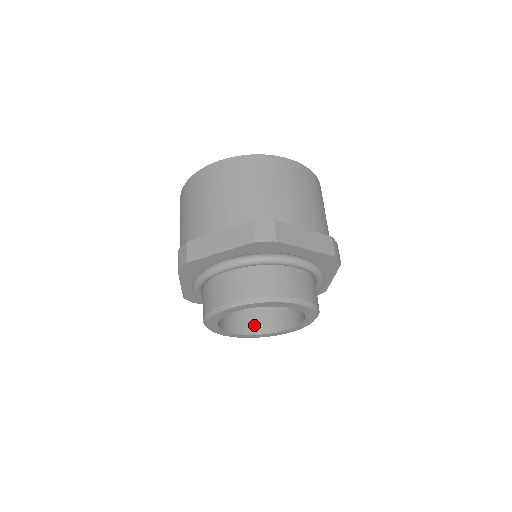
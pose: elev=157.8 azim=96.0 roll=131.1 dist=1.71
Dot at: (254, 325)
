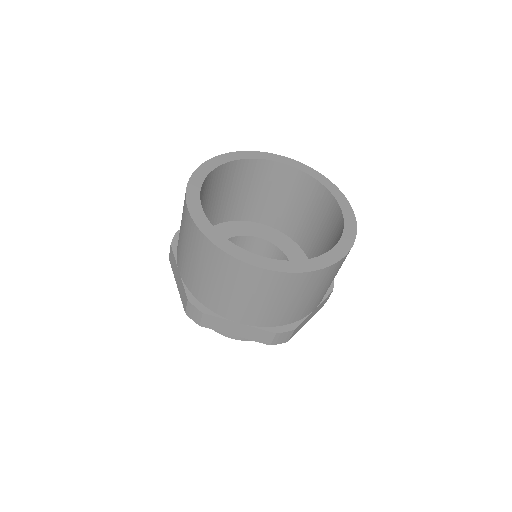
Dot at: occluded
